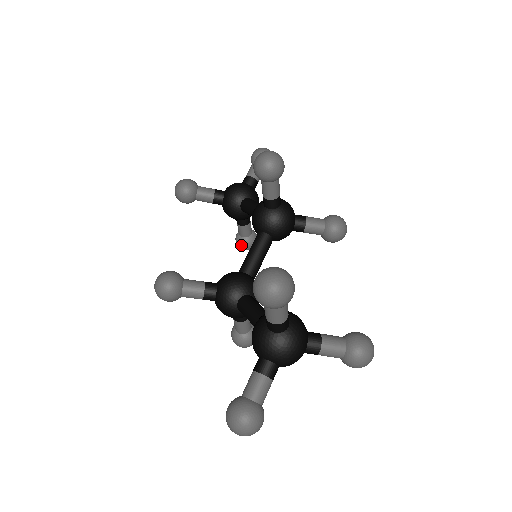
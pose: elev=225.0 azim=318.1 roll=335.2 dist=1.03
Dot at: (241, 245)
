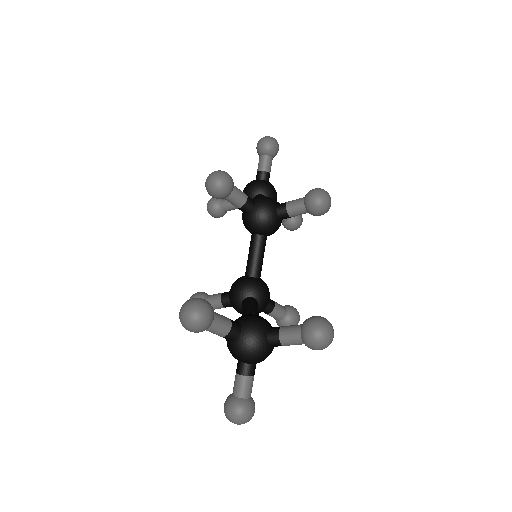
Dot at: (287, 228)
